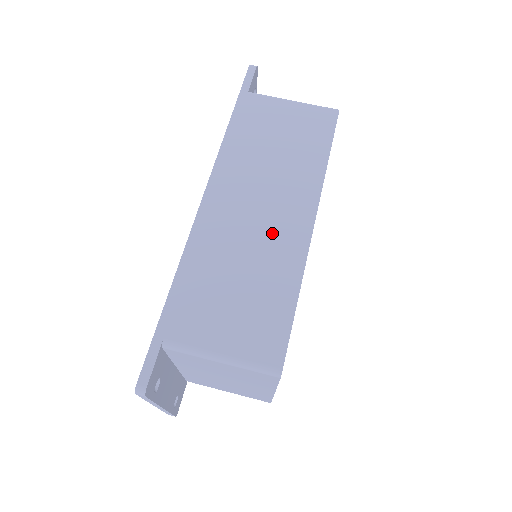
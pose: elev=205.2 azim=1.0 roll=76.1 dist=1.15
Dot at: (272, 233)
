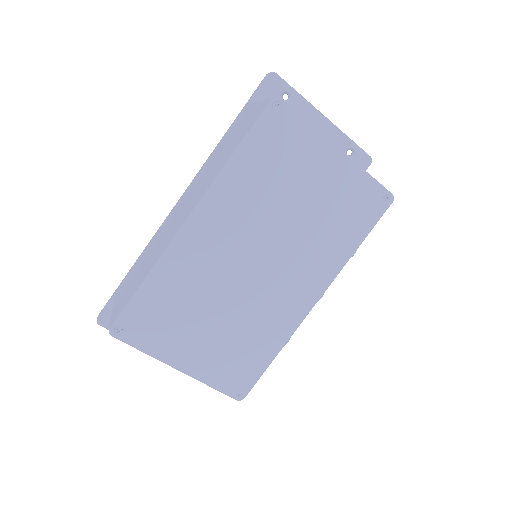
Dot at: (173, 226)
